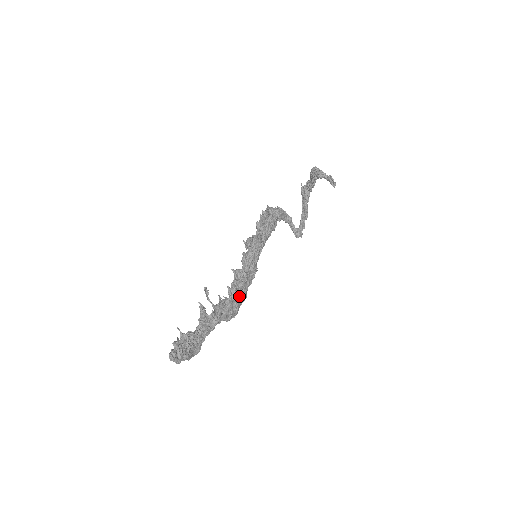
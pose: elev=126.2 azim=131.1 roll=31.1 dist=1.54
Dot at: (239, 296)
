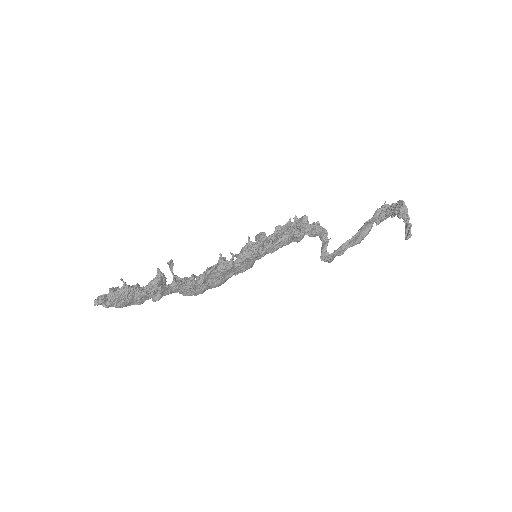
Dot at: (210, 282)
